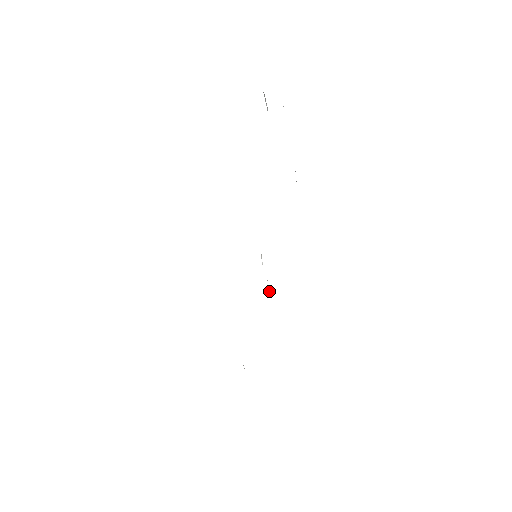
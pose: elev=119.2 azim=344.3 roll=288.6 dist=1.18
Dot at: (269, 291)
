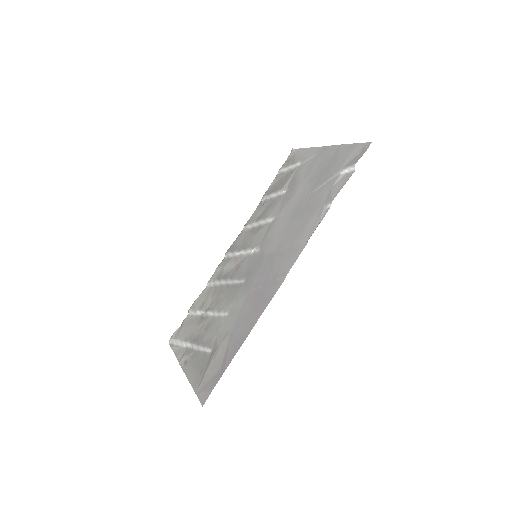
Dot at: (236, 254)
